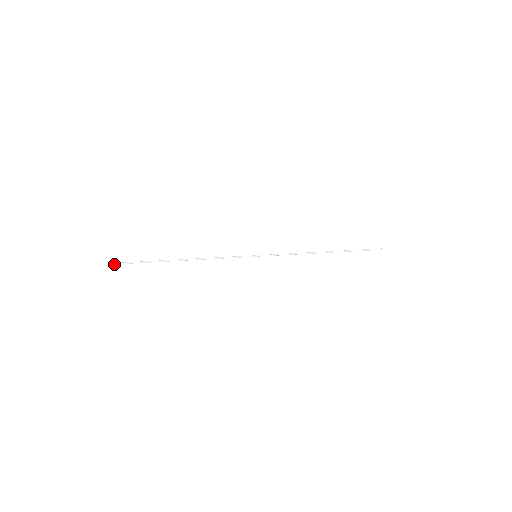
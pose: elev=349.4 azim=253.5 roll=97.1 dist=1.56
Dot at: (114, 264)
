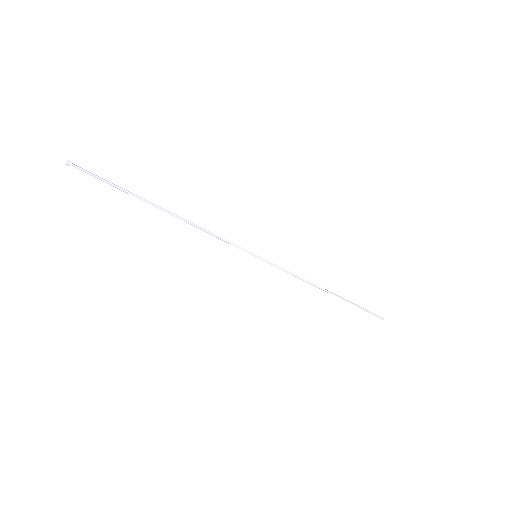
Dot at: (76, 166)
